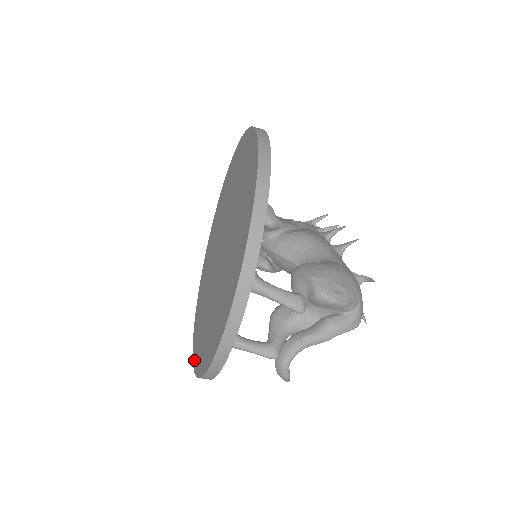
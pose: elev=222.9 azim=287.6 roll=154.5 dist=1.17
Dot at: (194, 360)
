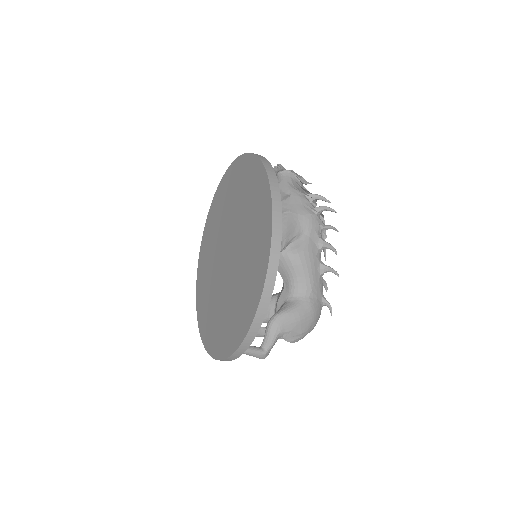
Dot at: (197, 282)
